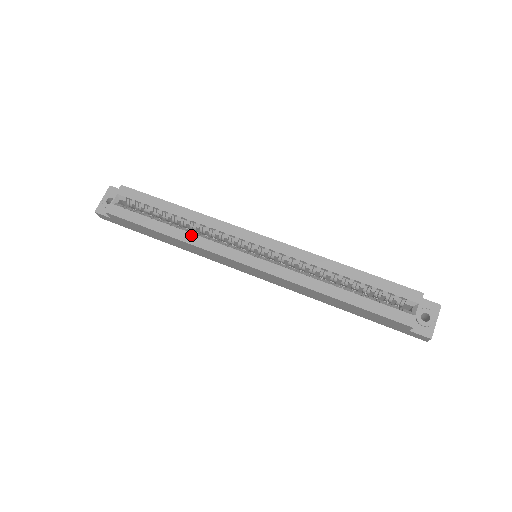
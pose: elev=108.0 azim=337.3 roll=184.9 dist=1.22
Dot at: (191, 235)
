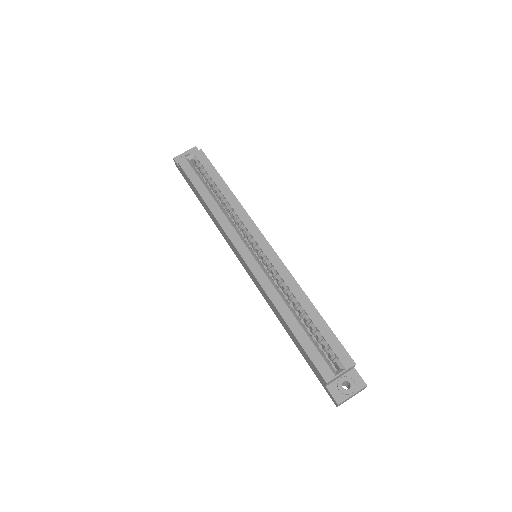
Dot at: (220, 211)
